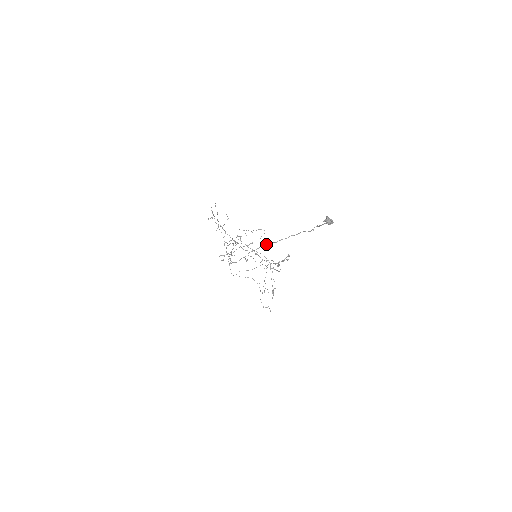
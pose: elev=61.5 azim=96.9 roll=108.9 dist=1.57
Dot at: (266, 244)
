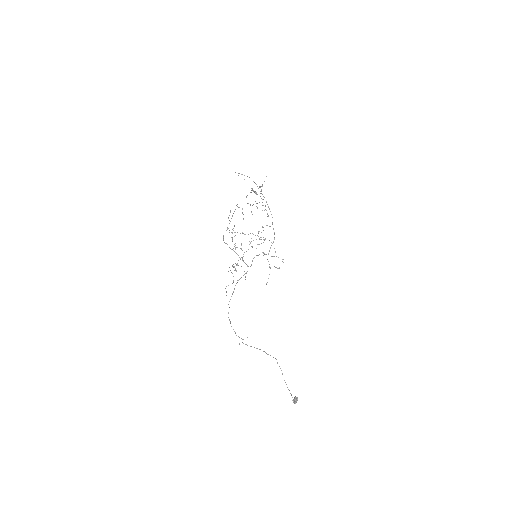
Dot at: occluded
